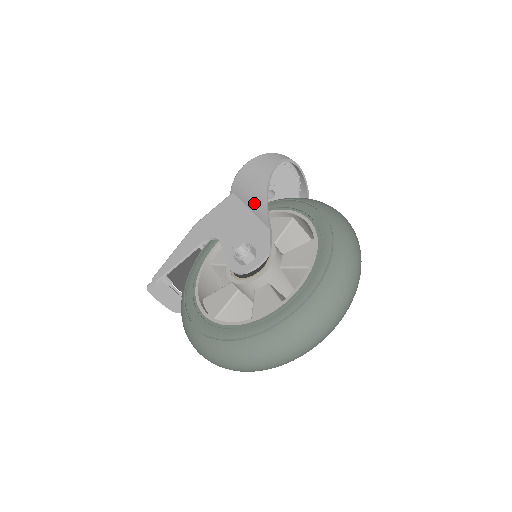
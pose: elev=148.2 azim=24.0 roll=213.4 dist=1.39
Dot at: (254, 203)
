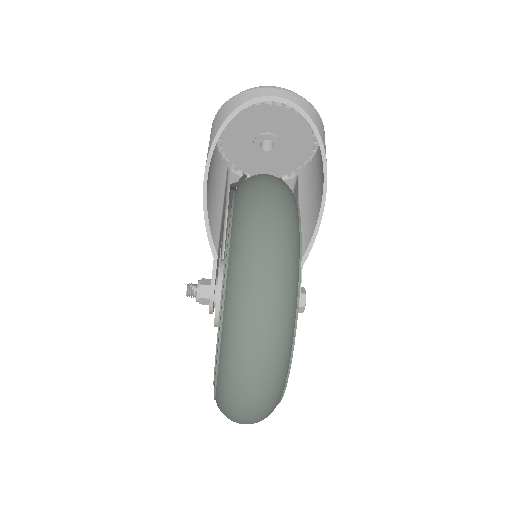
Dot at: occluded
